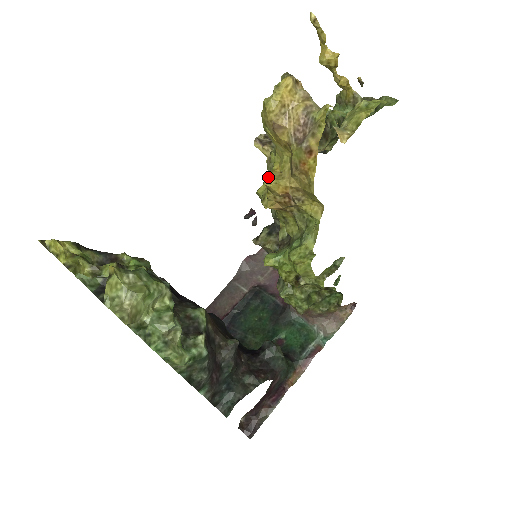
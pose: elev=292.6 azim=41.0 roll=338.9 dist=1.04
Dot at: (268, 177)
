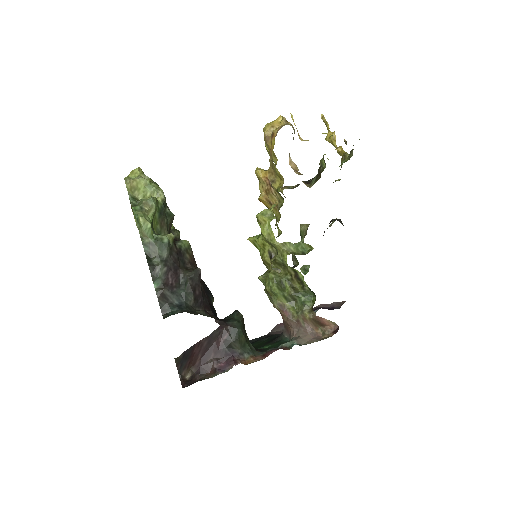
Dot at: (257, 167)
